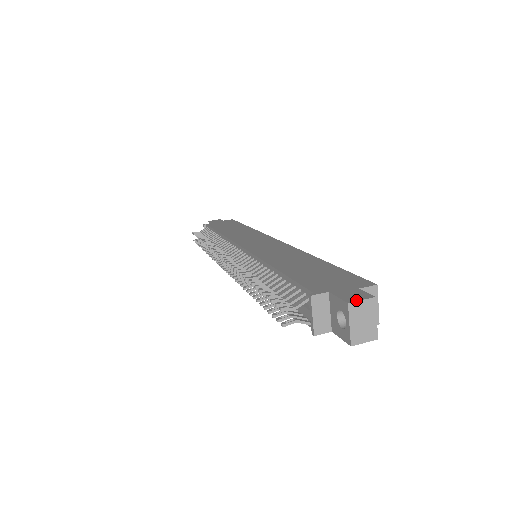
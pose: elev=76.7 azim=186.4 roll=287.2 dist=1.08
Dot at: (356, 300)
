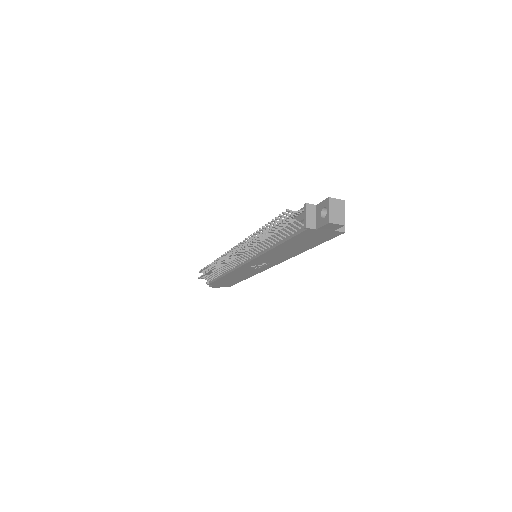
Dot at: (333, 198)
